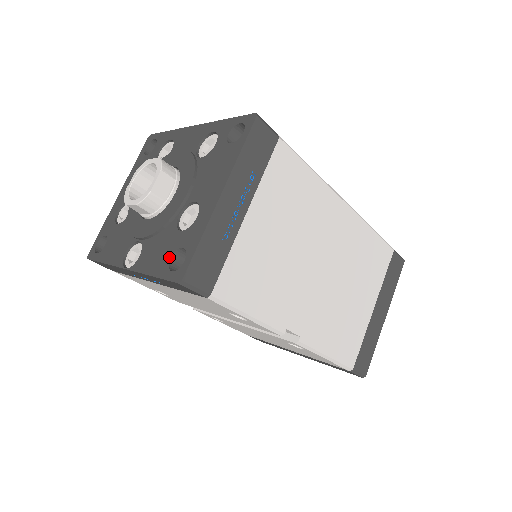
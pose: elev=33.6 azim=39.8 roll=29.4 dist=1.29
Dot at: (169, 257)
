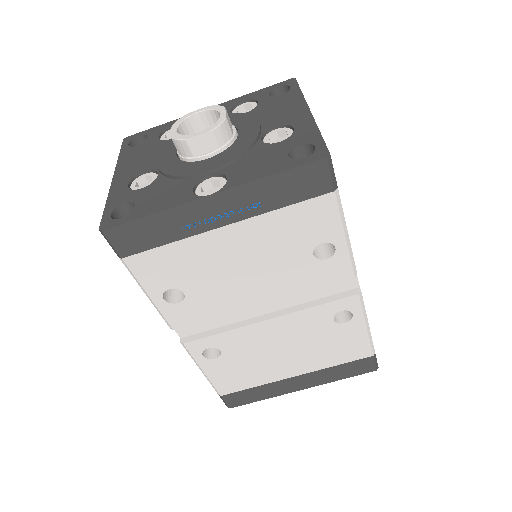
Dot at: (286, 156)
